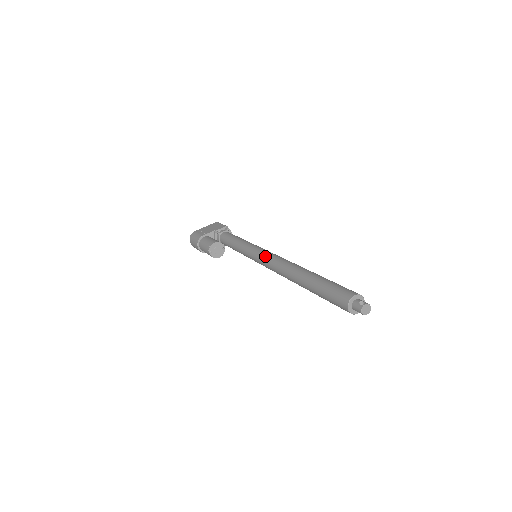
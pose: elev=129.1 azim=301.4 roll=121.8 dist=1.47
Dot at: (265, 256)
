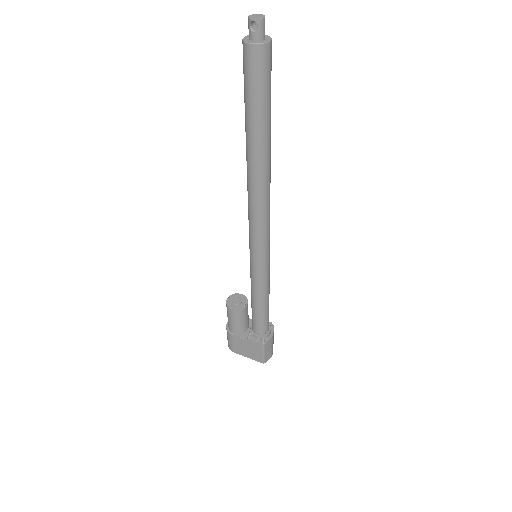
Dot at: occluded
